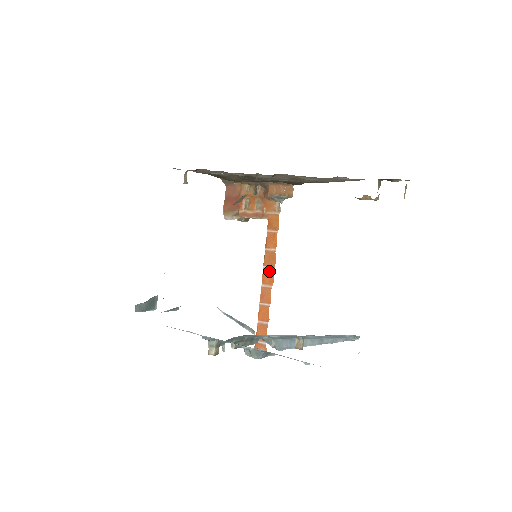
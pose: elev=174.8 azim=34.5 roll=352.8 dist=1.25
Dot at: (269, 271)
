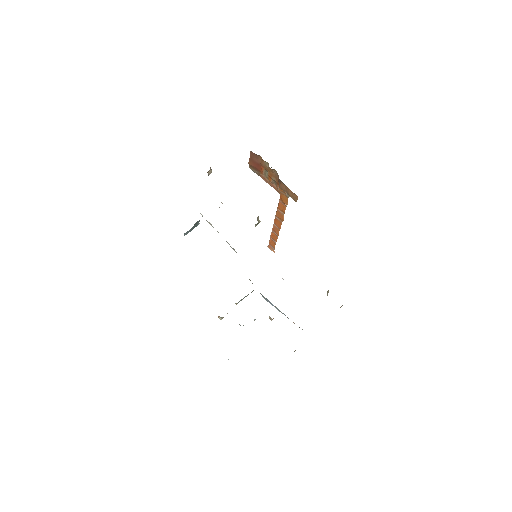
Dot at: (279, 221)
